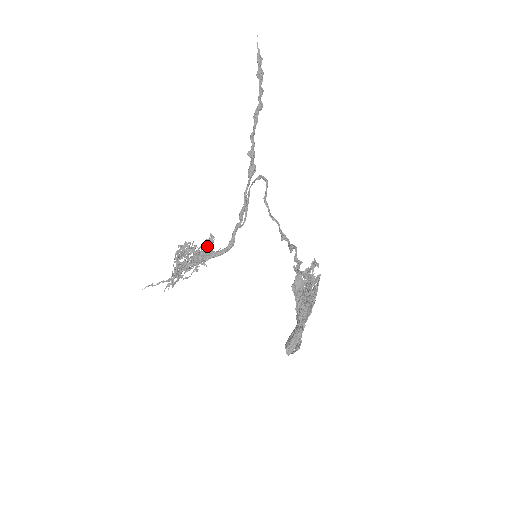
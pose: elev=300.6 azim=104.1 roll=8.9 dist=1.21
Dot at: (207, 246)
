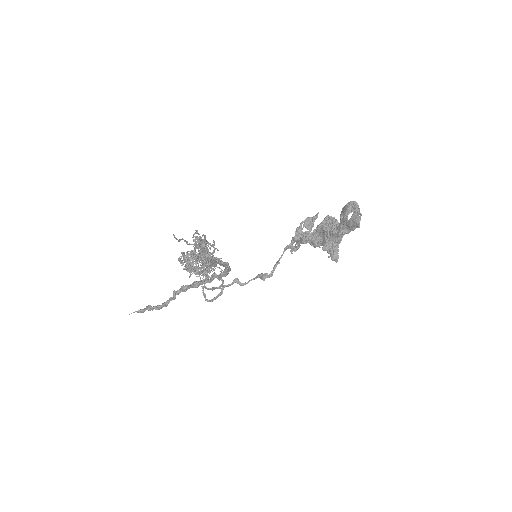
Dot at: occluded
